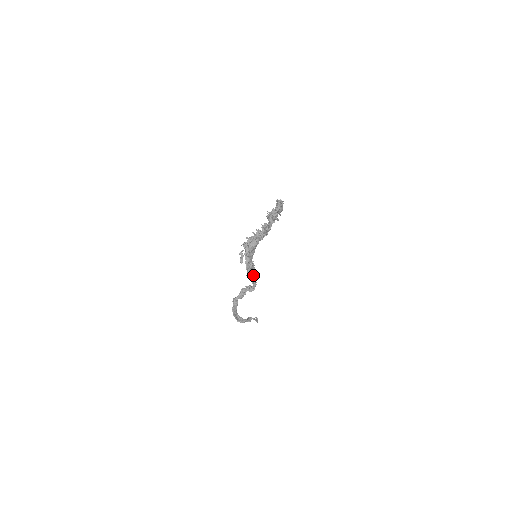
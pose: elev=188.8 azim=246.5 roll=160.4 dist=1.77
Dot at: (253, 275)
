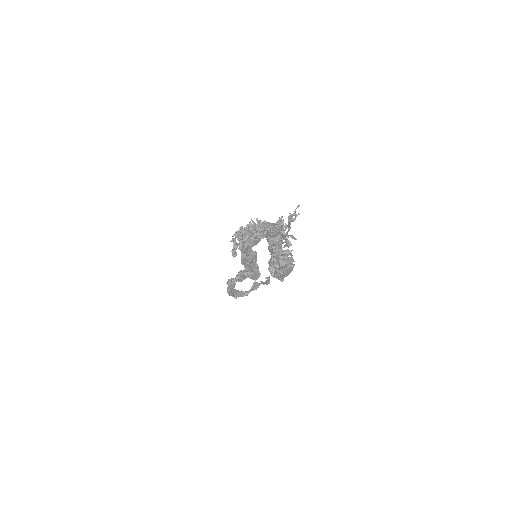
Dot at: (254, 266)
